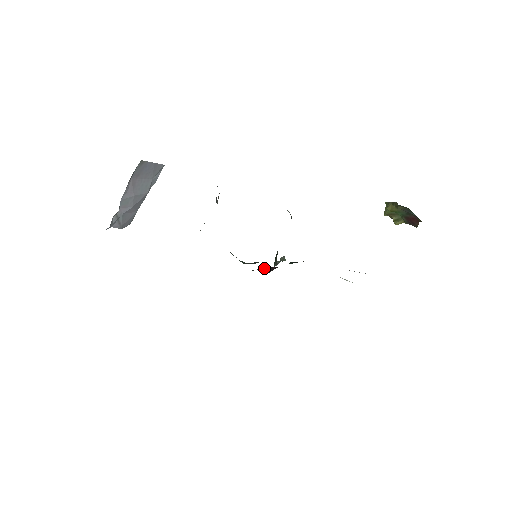
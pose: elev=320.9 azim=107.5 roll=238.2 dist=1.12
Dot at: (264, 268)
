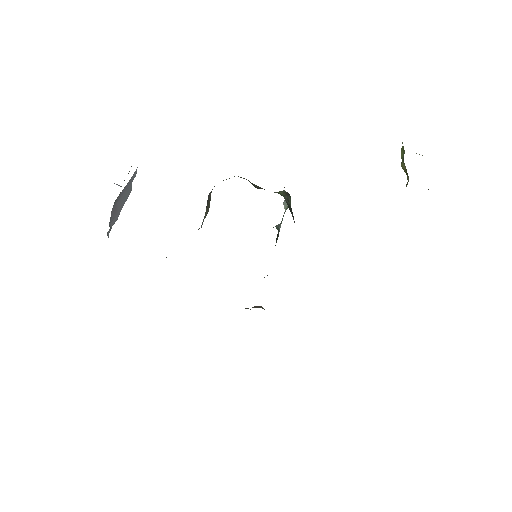
Dot at: (264, 277)
